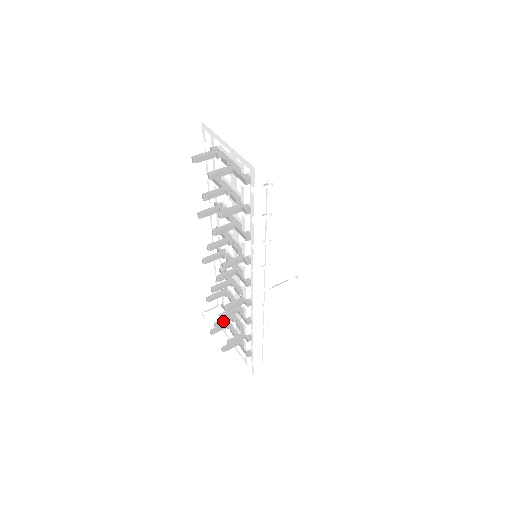
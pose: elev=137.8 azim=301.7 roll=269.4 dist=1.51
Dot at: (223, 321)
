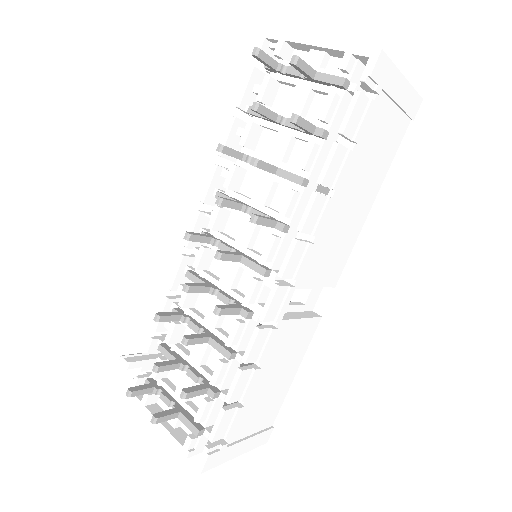
Dot at: (169, 363)
